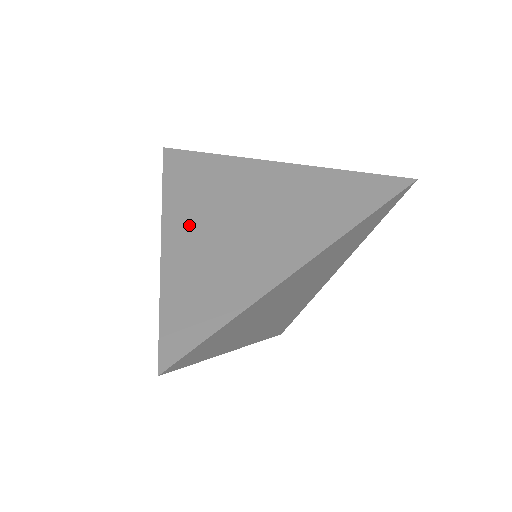
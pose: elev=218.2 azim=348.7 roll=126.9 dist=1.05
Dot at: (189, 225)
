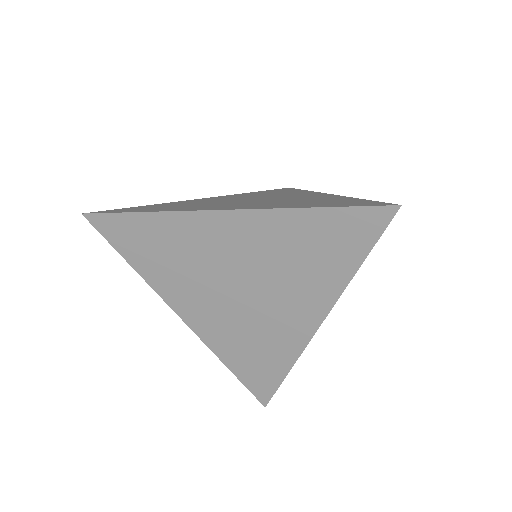
Dot at: (225, 198)
